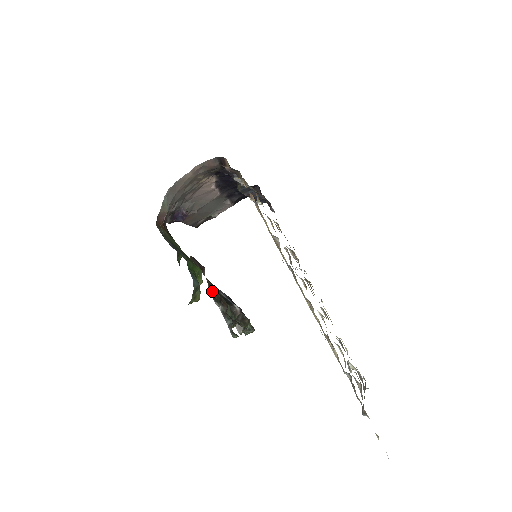
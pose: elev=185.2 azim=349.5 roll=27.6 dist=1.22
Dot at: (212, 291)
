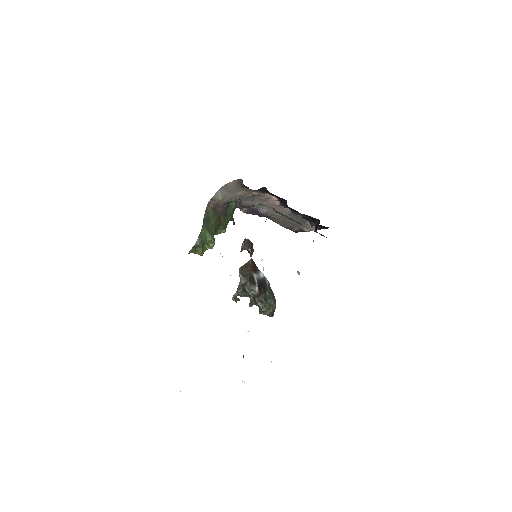
Dot at: (245, 267)
